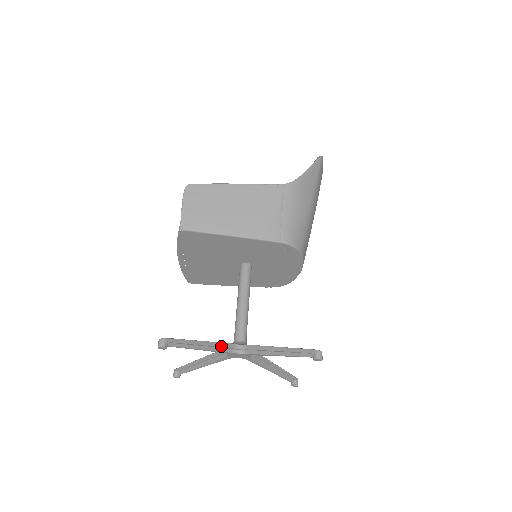
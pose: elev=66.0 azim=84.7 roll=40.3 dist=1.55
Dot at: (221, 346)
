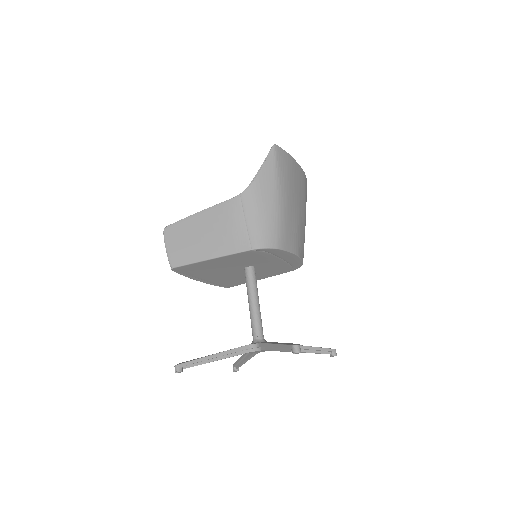
Dot at: (235, 351)
